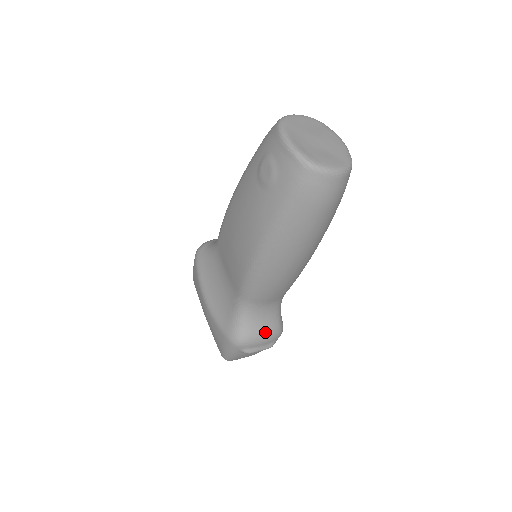
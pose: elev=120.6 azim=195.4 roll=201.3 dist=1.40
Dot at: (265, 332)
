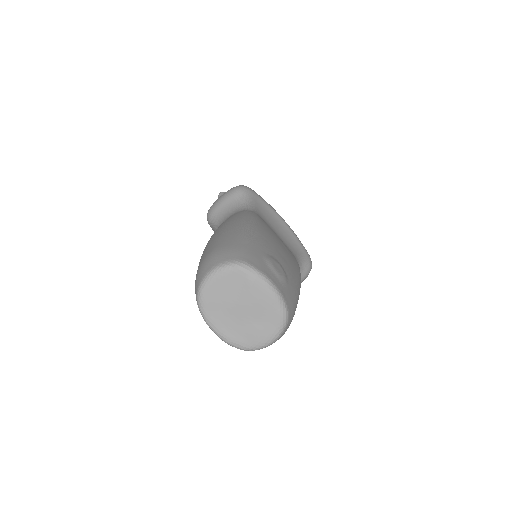
Dot at: occluded
